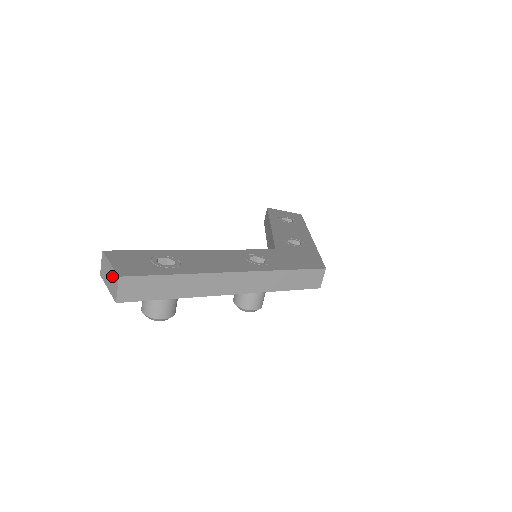
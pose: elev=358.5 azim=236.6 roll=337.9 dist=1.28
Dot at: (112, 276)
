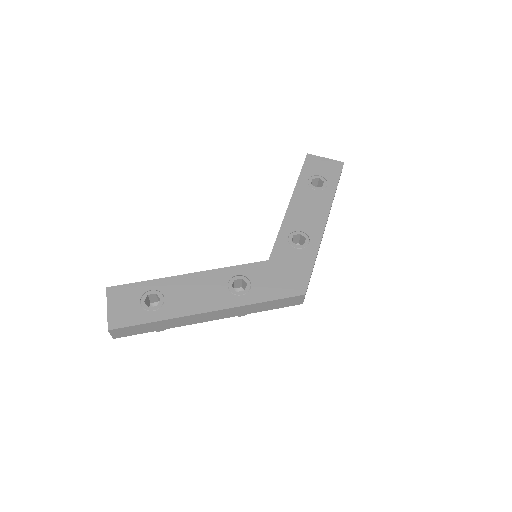
Dot at: occluded
